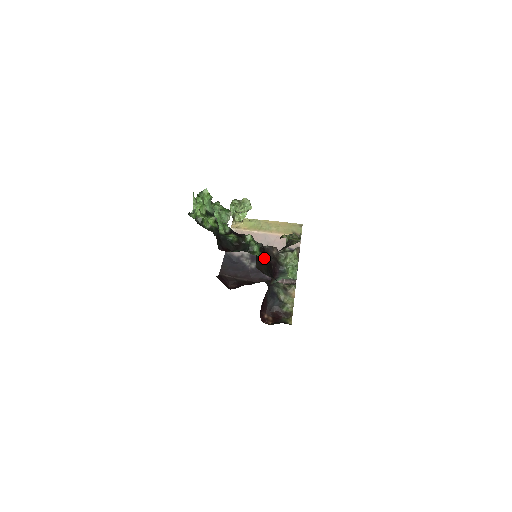
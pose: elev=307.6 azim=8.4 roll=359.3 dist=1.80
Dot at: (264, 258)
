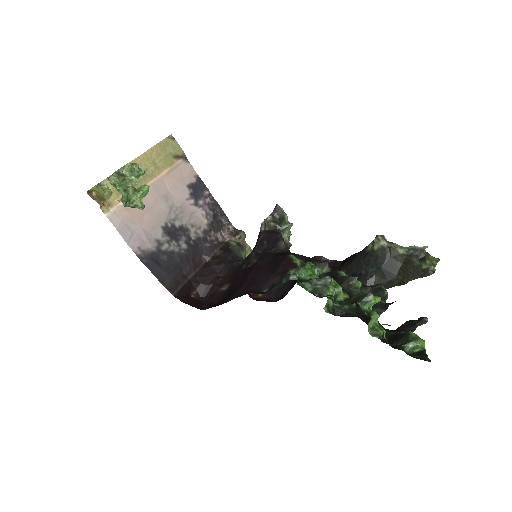
Dot at: occluded
